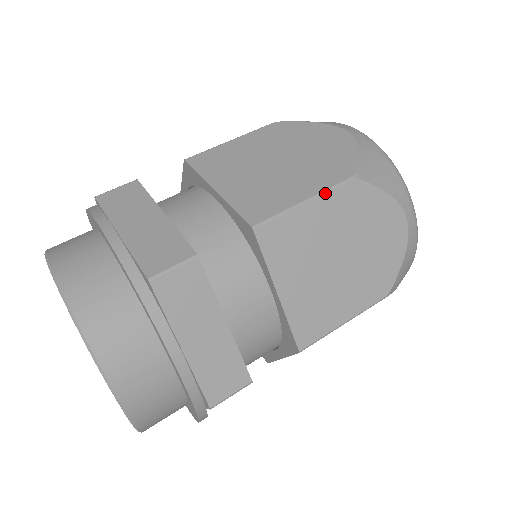
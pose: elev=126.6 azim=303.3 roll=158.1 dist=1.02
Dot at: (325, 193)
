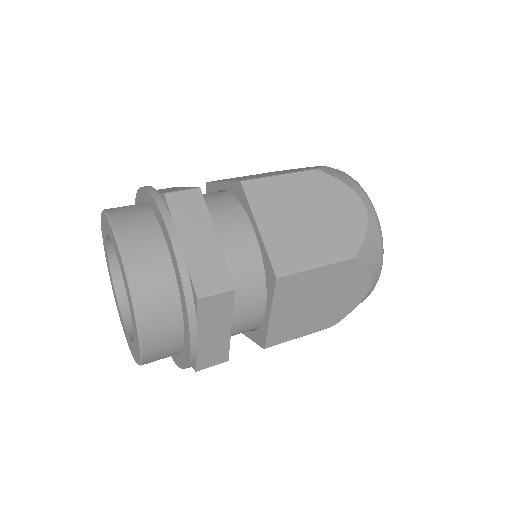
Dot at: (295, 173)
